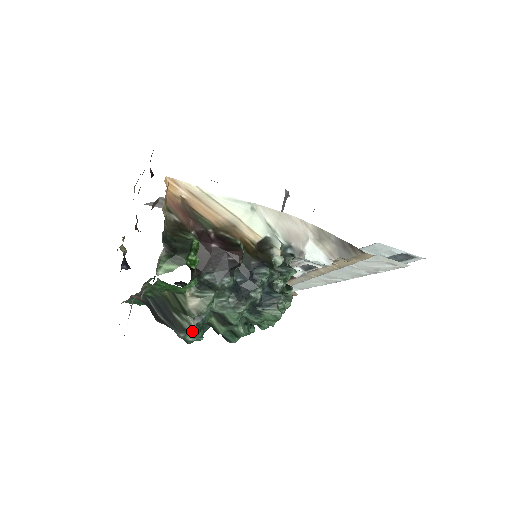
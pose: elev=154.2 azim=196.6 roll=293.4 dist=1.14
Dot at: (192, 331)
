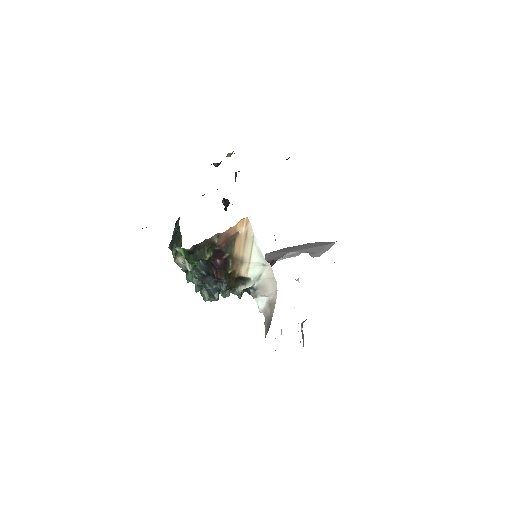
Dot at: (173, 255)
